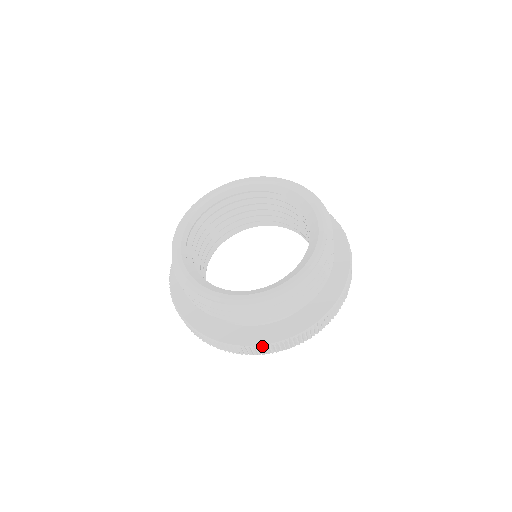
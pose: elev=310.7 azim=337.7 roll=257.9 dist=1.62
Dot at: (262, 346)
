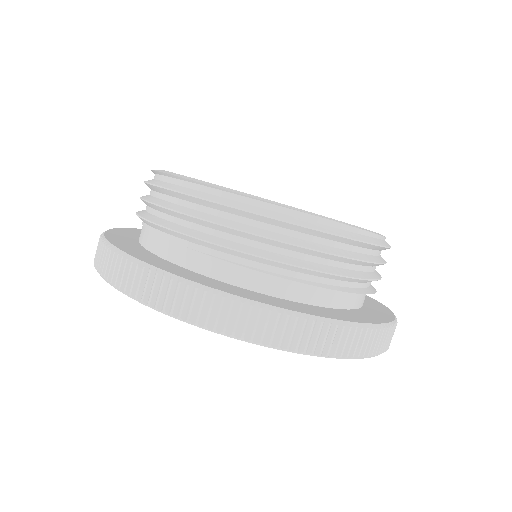
Dot at: (351, 325)
